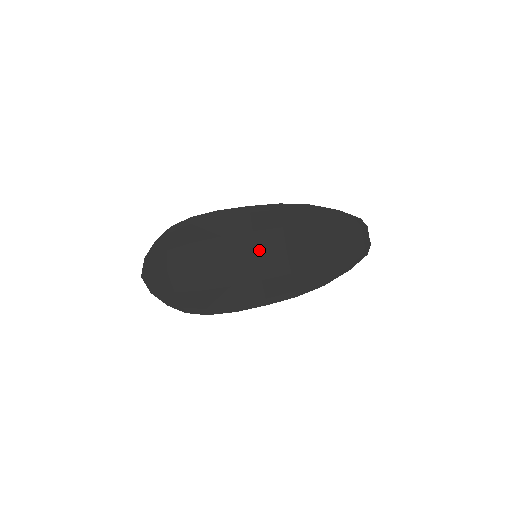
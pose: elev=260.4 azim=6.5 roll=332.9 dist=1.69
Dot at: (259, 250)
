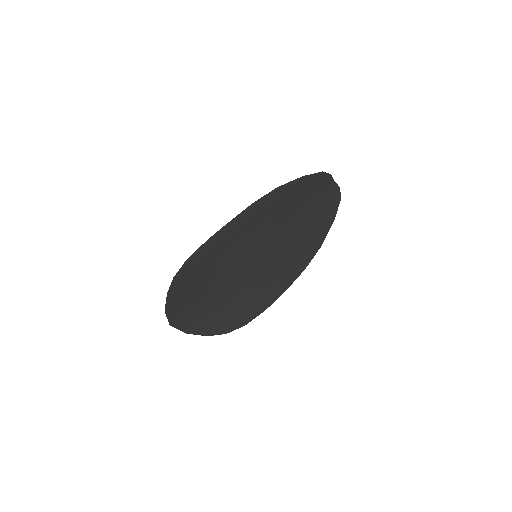
Dot at: (257, 251)
